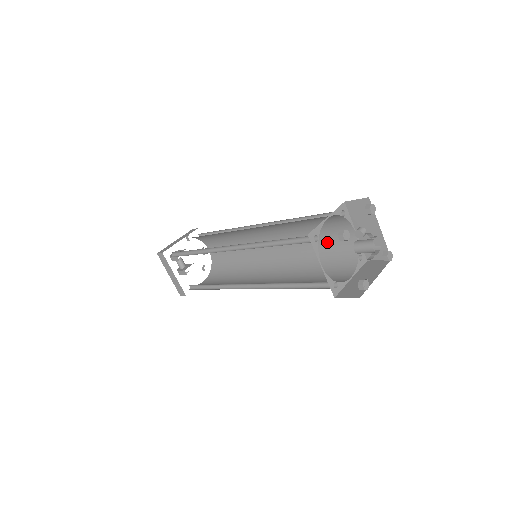
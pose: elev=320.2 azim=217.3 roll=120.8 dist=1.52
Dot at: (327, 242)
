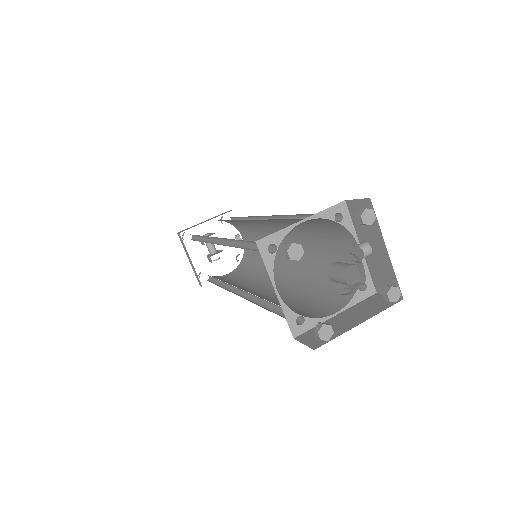
Dot at: (332, 254)
